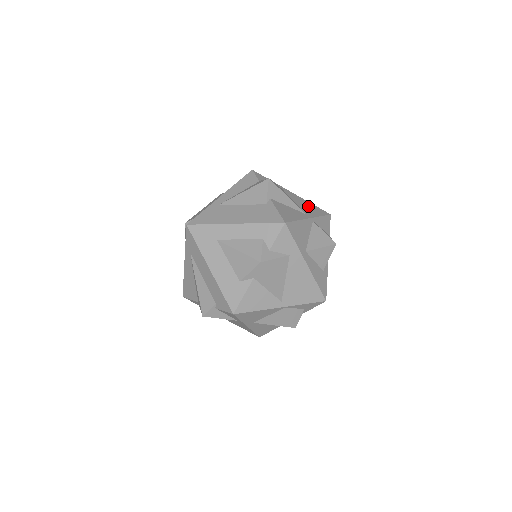
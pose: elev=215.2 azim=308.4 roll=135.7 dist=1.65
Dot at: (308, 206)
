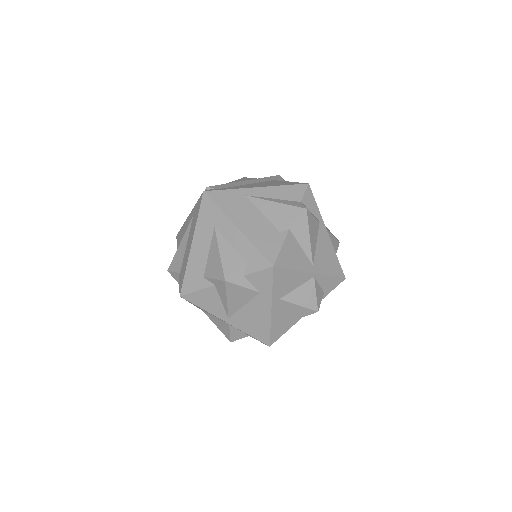
Dot at: (328, 257)
